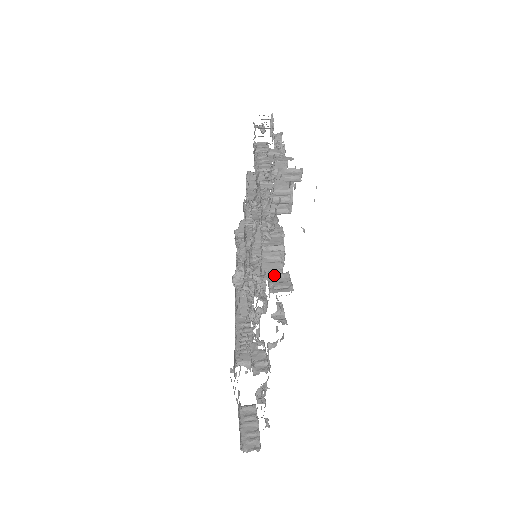
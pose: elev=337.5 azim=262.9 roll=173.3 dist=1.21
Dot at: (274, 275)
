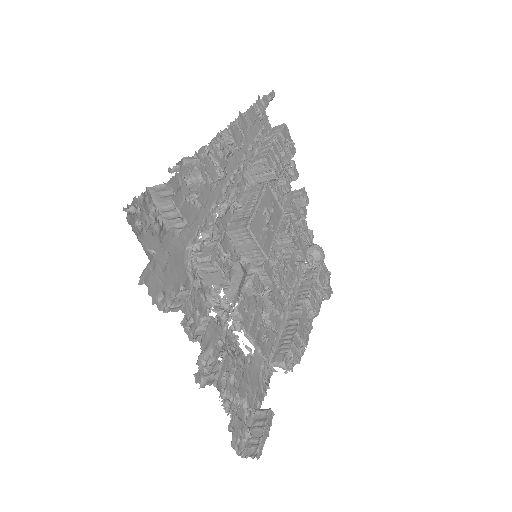
Dot at: (179, 292)
